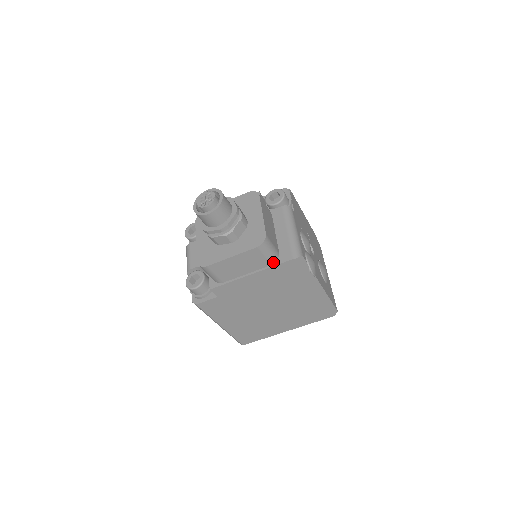
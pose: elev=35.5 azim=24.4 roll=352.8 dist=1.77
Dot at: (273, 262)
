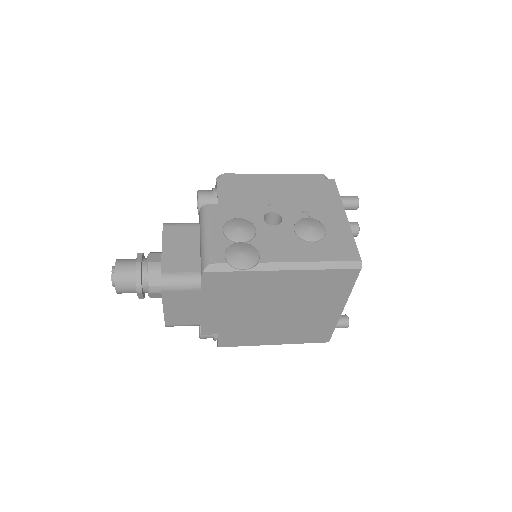
Dot at: (199, 286)
